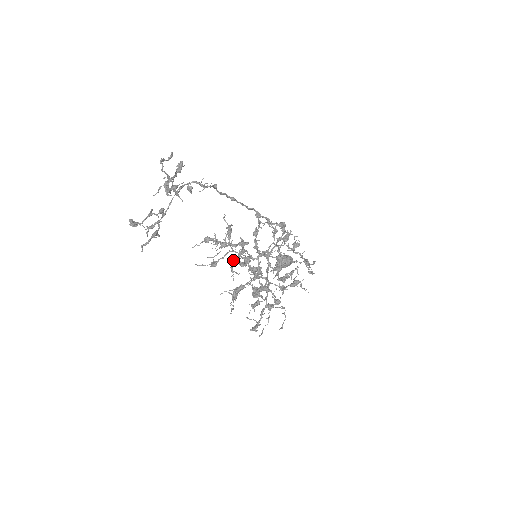
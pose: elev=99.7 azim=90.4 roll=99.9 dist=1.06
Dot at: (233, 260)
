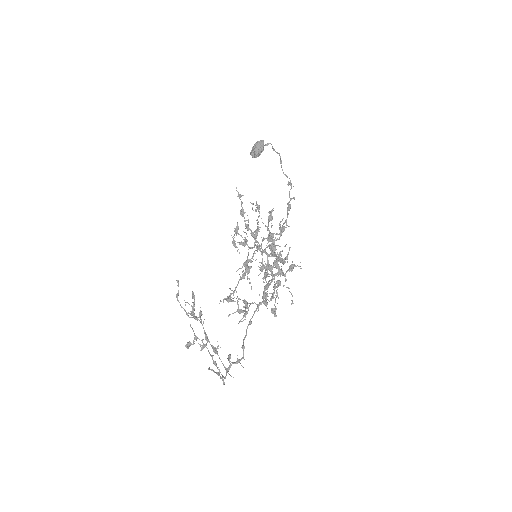
Dot at: (234, 243)
